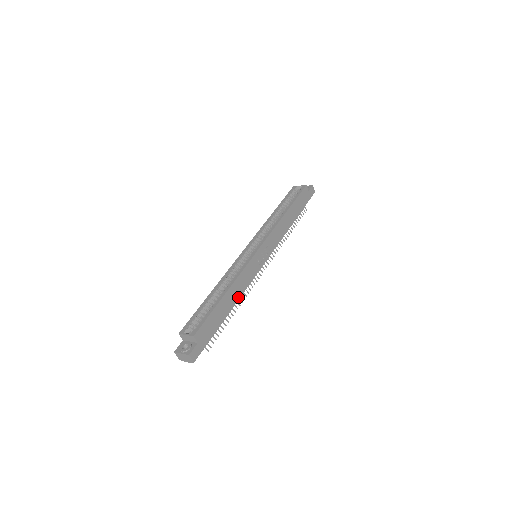
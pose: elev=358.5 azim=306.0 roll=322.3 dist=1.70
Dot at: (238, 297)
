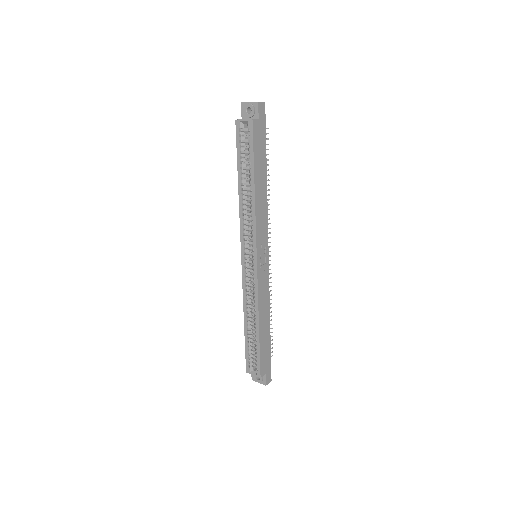
Dot at: (268, 311)
